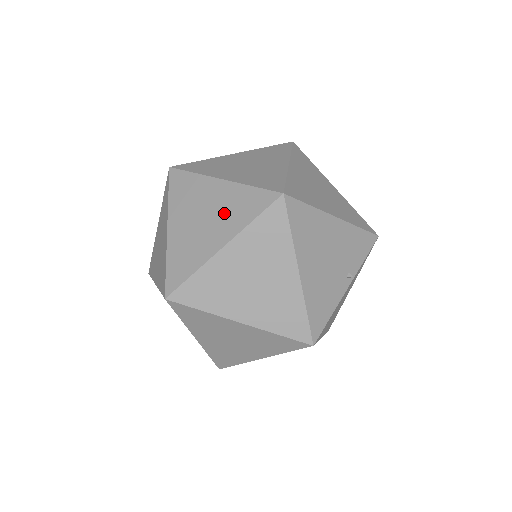
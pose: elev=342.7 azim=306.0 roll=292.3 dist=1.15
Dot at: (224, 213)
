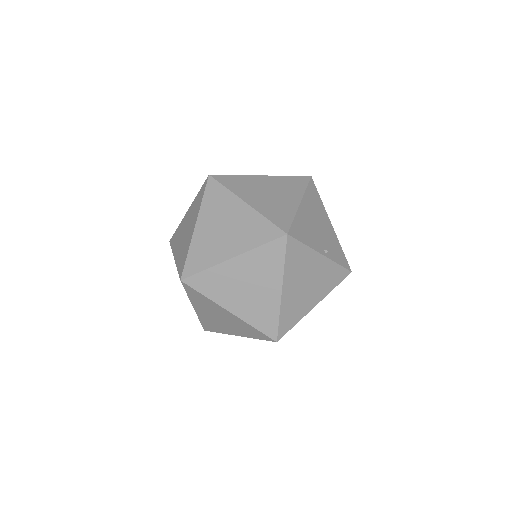
Dot at: occluded
